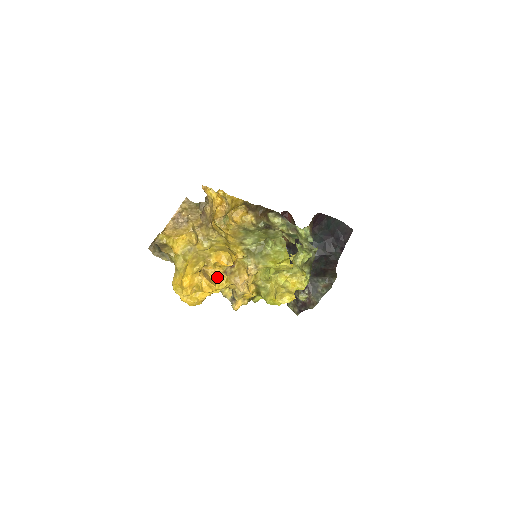
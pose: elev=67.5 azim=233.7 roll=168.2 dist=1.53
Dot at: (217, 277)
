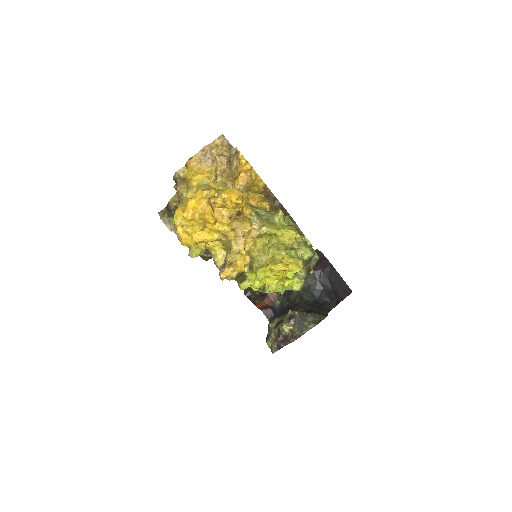
Dot at: (220, 219)
